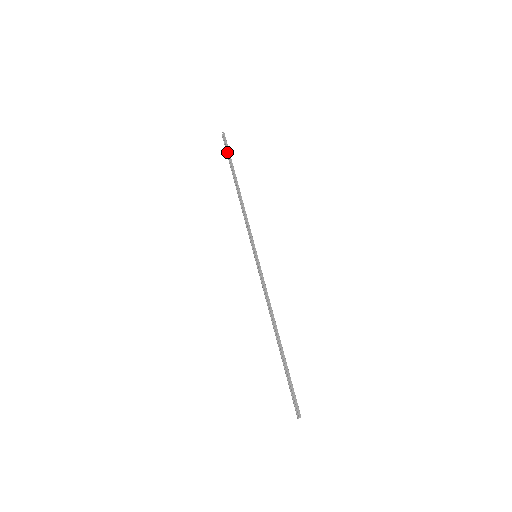
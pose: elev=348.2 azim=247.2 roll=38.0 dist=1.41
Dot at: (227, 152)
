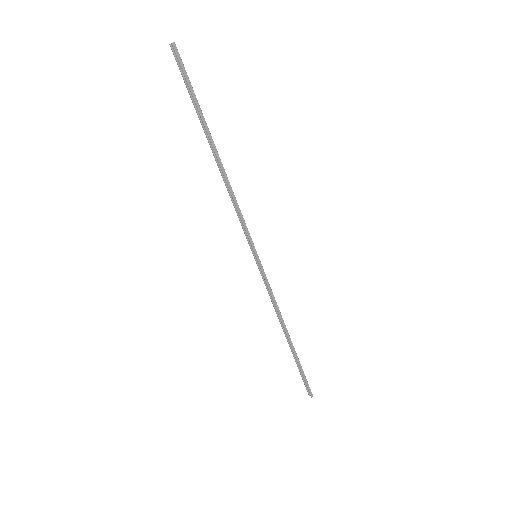
Dot at: (186, 84)
